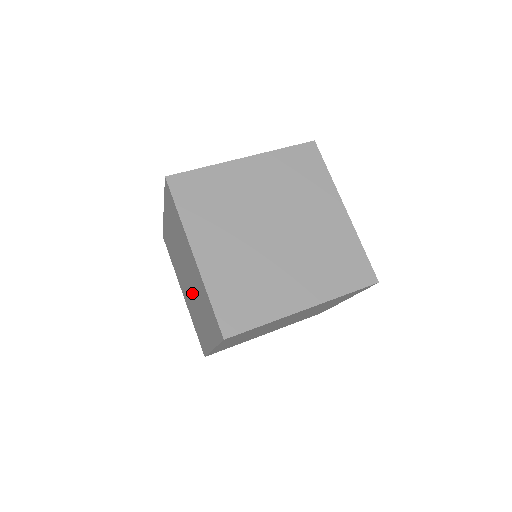
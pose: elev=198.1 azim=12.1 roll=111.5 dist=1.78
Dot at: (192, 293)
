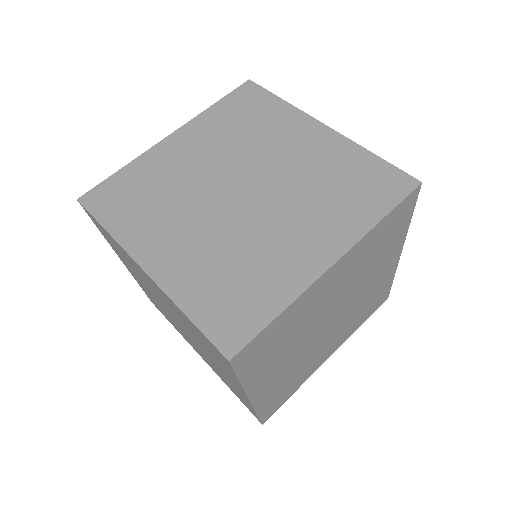
Dot at: occluded
